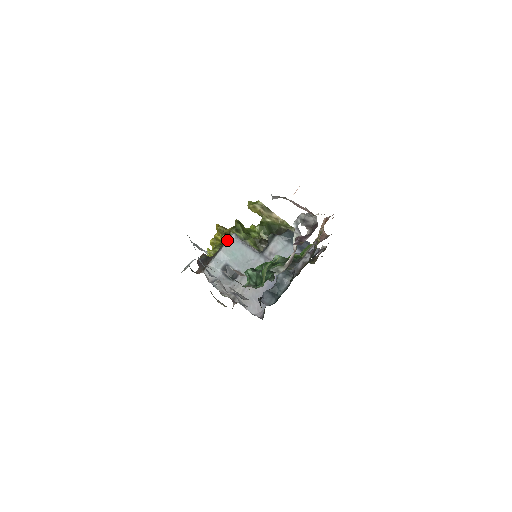
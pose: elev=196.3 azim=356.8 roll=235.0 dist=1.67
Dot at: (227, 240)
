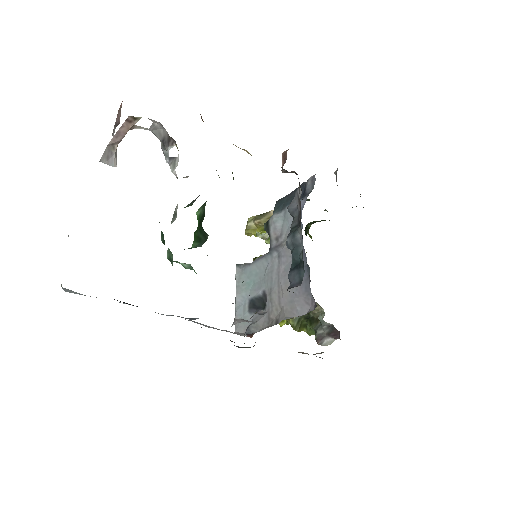
Dot at: (235, 279)
